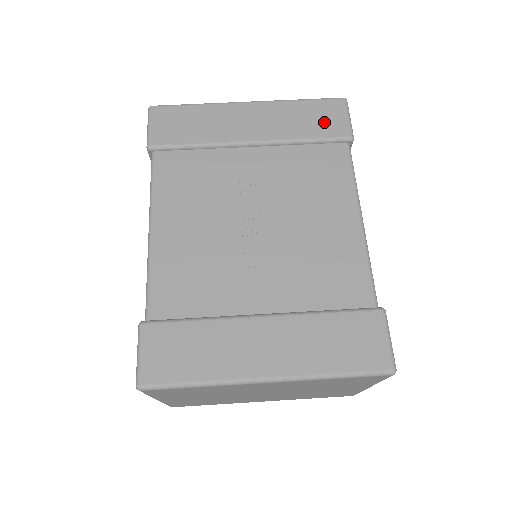
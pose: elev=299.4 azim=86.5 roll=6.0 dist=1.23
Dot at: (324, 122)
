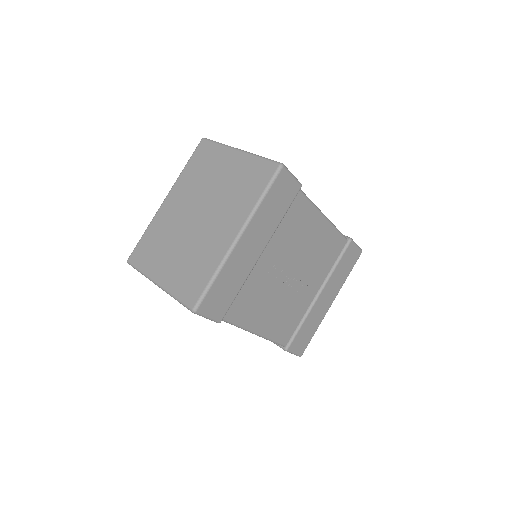
Dot at: (284, 196)
